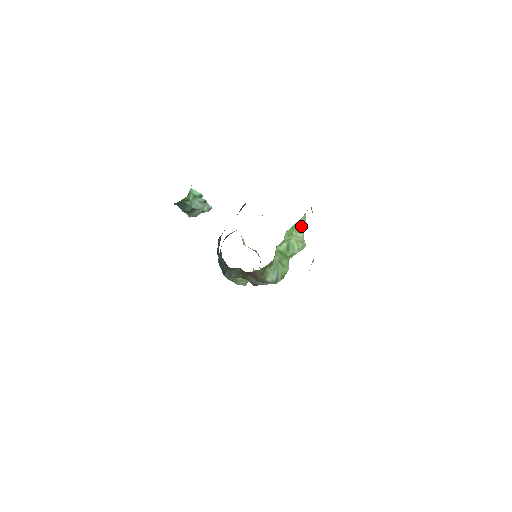
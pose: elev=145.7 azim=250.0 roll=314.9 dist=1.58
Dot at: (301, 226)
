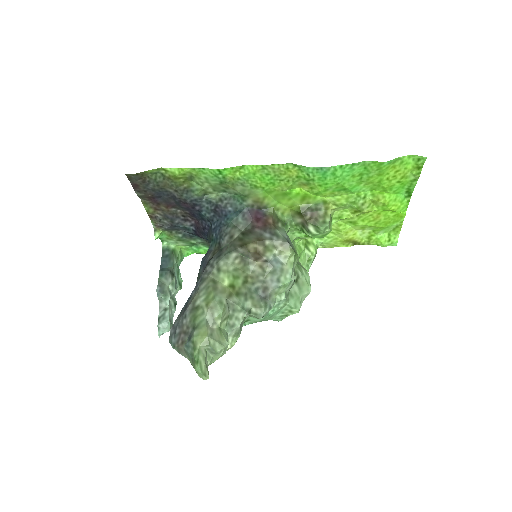
Dot at: occluded
